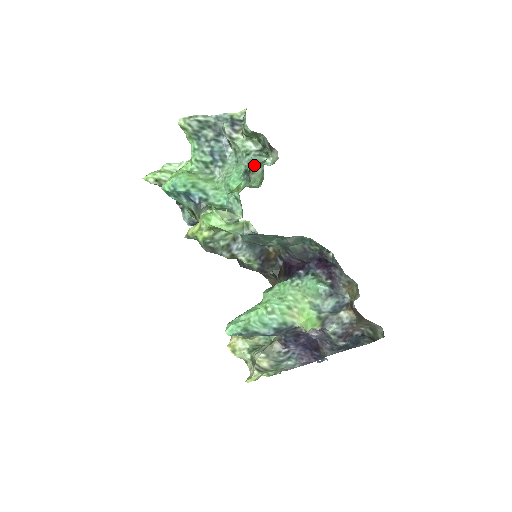
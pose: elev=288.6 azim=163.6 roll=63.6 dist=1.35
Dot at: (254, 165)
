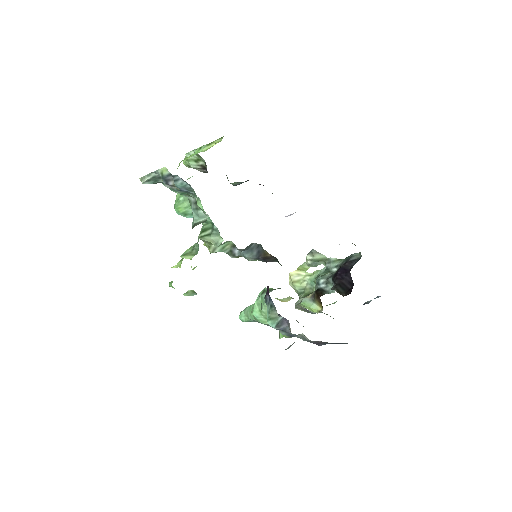
Dot at: occluded
